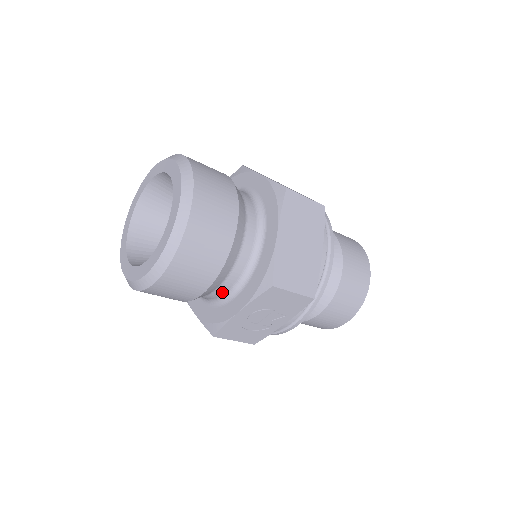
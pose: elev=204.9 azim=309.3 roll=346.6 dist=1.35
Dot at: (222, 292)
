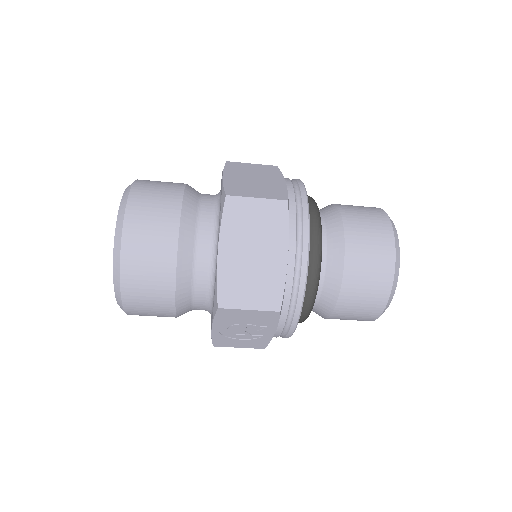
Dot at: (202, 307)
